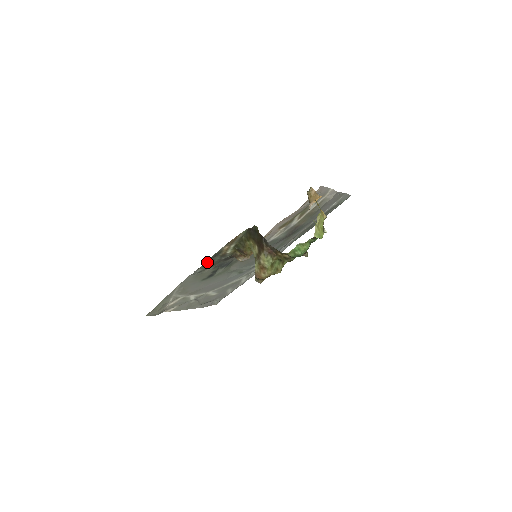
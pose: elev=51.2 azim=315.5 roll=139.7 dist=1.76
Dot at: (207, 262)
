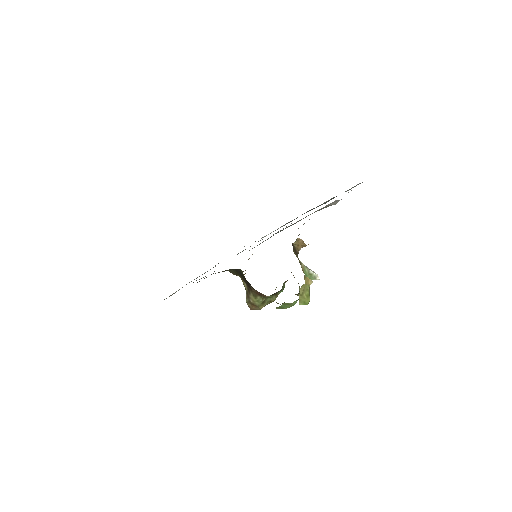
Dot at: occluded
